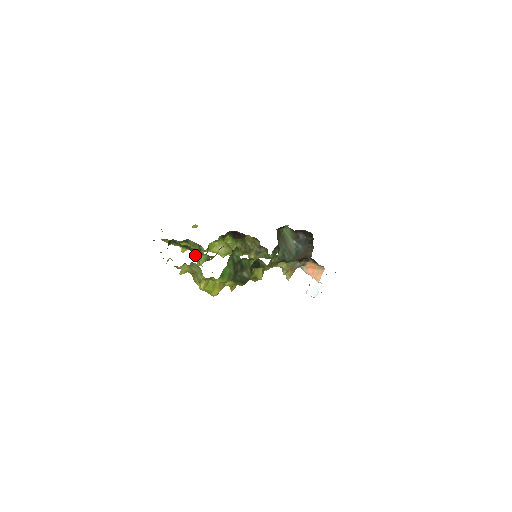
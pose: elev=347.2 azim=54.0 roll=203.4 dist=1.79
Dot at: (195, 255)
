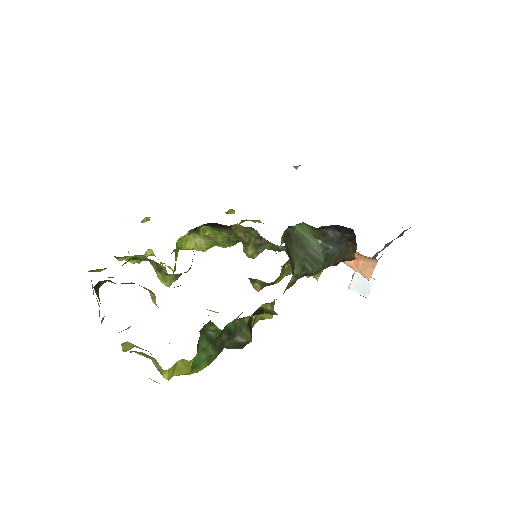
Dot at: (149, 292)
